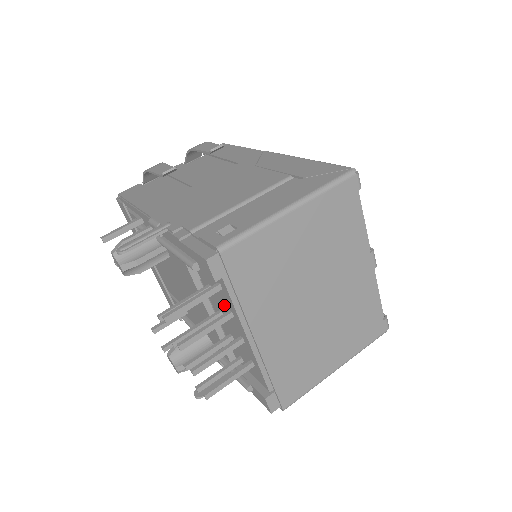
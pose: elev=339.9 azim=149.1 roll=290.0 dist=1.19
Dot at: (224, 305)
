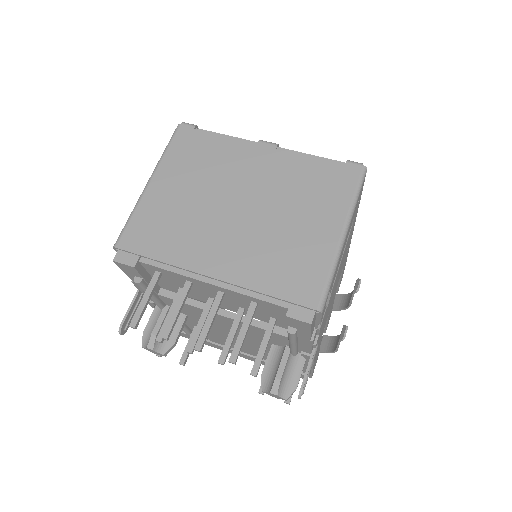
Dot at: occluded
